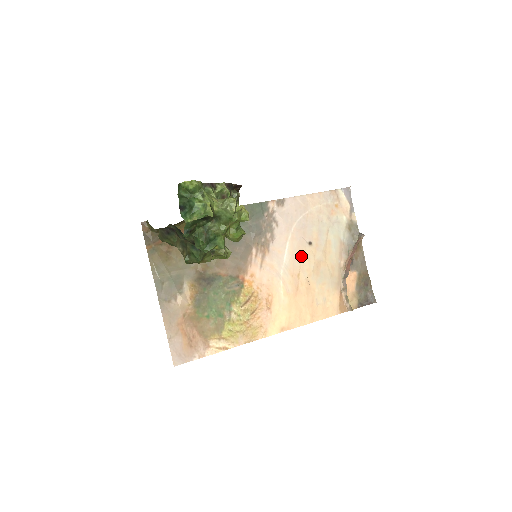
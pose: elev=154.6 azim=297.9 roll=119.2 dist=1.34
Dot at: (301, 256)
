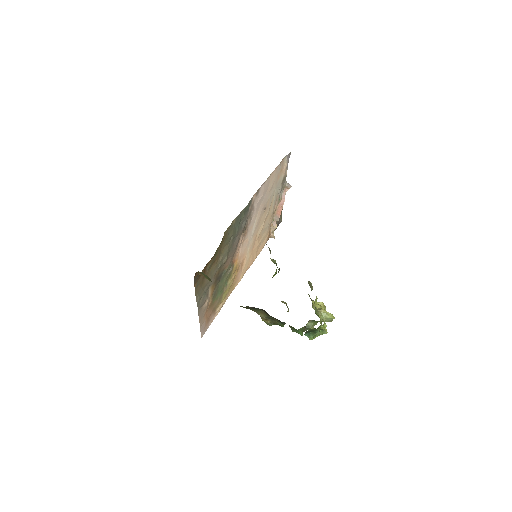
Dot at: (260, 222)
